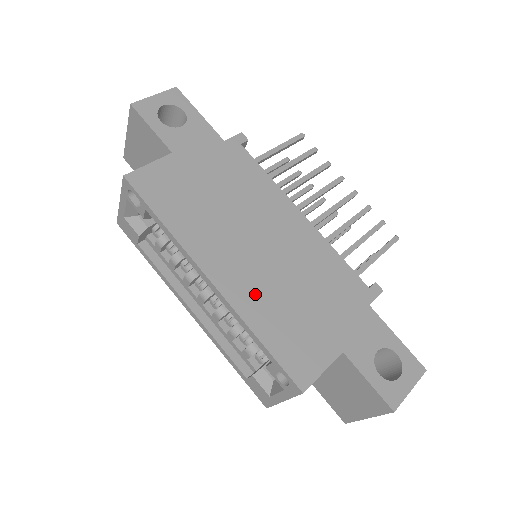
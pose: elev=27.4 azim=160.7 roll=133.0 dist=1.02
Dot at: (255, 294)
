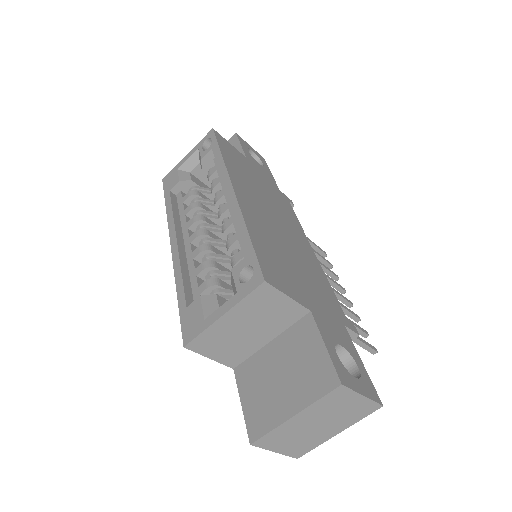
Dot at: (260, 224)
